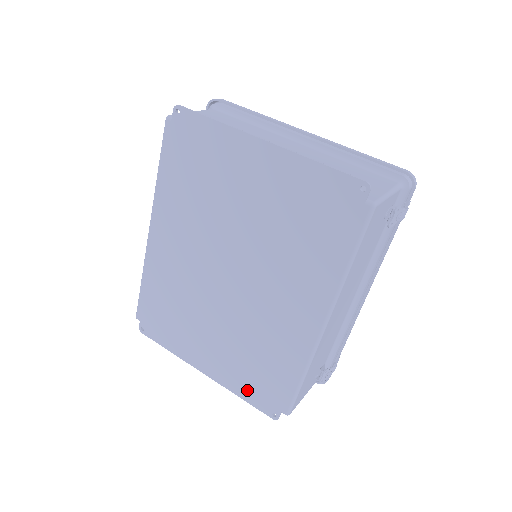
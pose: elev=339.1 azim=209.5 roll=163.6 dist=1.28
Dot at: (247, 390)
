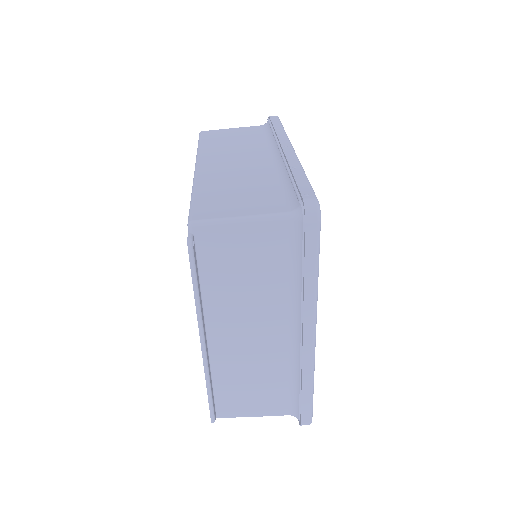
Dot at: occluded
